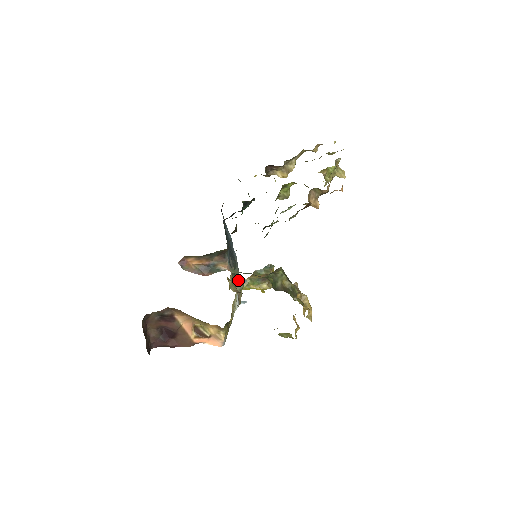
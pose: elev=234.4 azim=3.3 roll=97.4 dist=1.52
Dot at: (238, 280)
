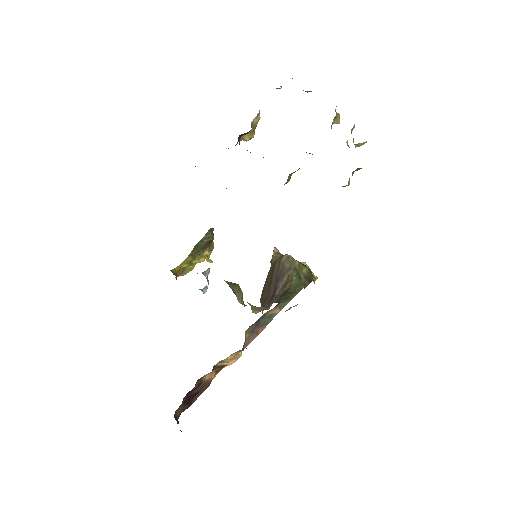
Dot at: (236, 289)
